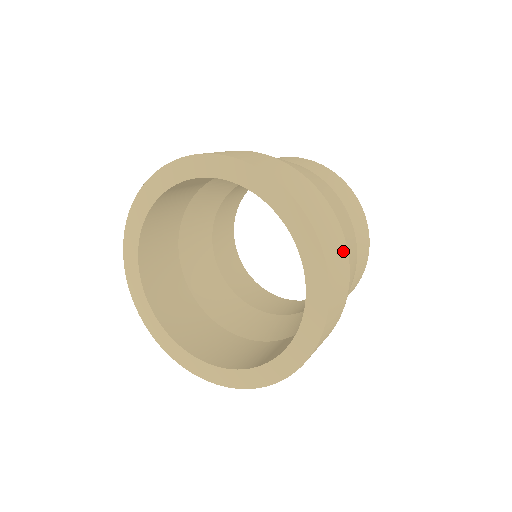
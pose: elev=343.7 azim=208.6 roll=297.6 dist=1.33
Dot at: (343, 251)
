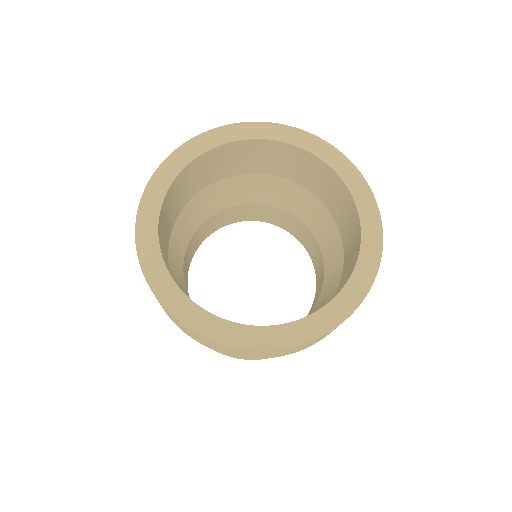
Dot at: occluded
